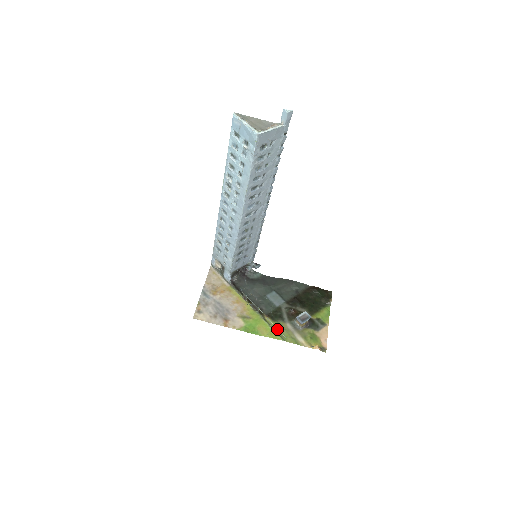
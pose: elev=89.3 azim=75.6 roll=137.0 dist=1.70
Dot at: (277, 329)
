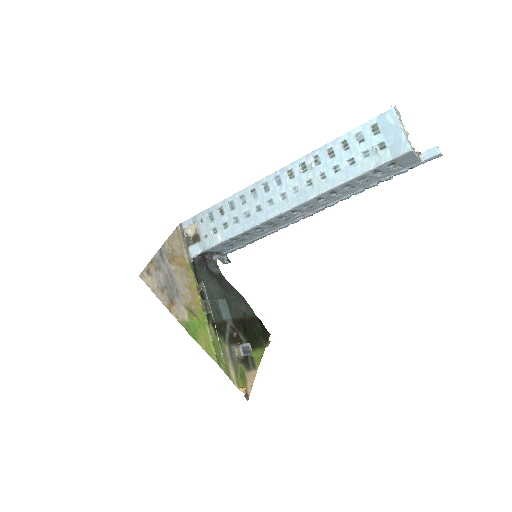
Dot at: occluded
